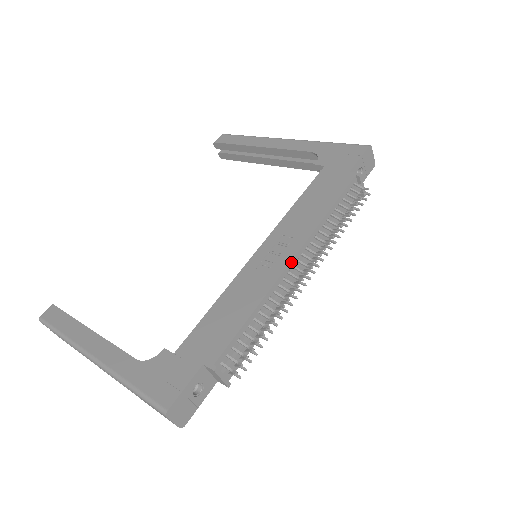
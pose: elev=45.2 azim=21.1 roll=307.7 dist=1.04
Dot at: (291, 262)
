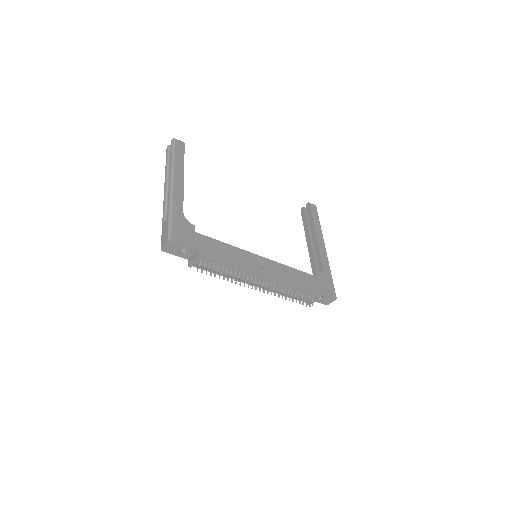
Dot at: (262, 277)
